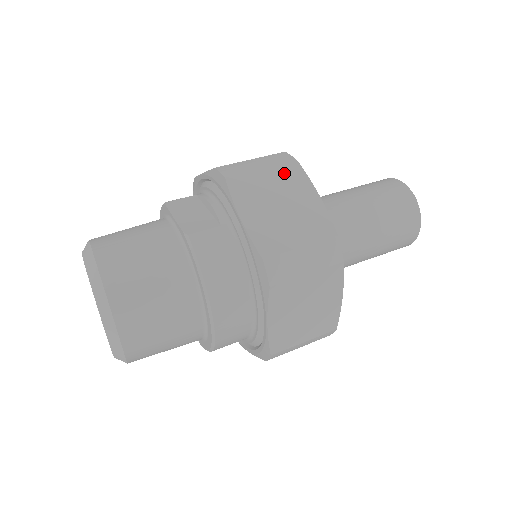
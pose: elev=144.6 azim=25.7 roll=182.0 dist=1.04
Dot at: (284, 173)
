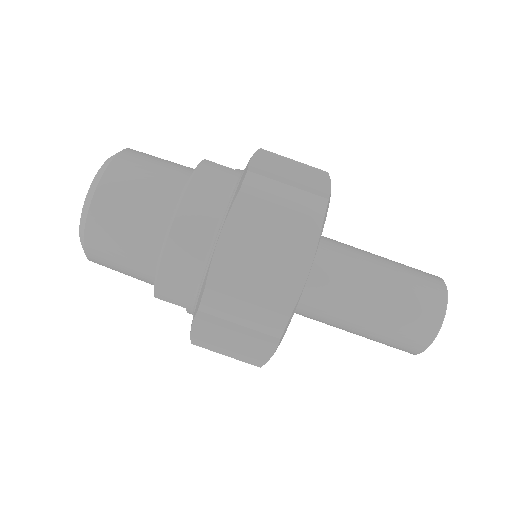
Dot at: (311, 168)
